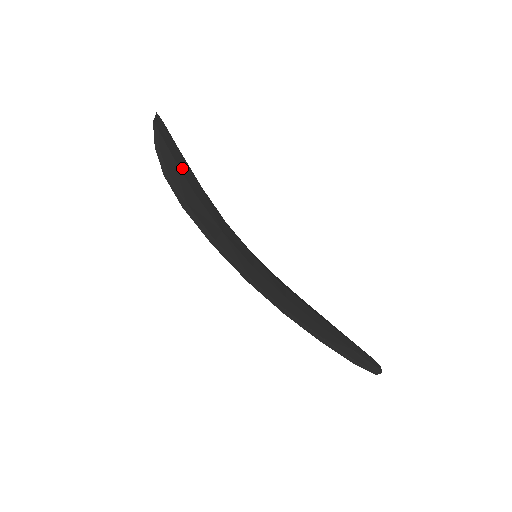
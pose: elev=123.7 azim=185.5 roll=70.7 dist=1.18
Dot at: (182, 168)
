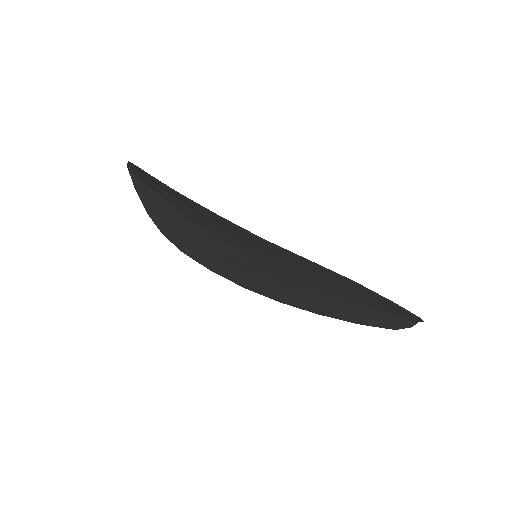
Dot at: occluded
